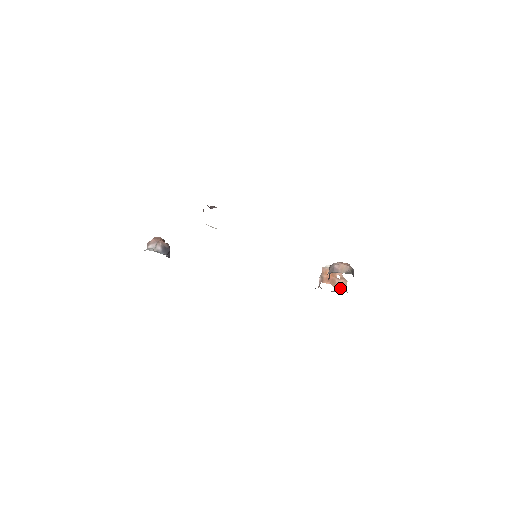
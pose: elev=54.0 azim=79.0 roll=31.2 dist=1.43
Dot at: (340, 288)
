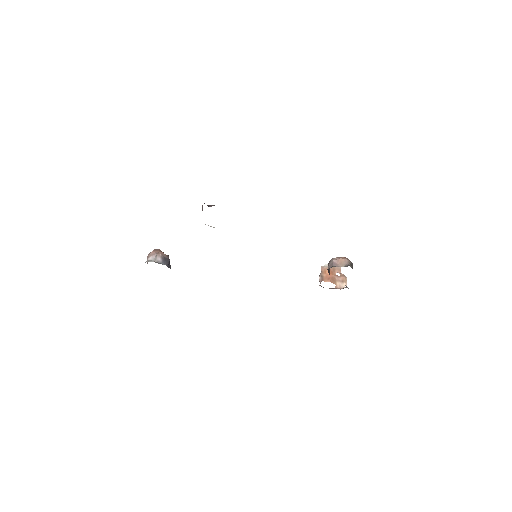
Dot at: (341, 285)
